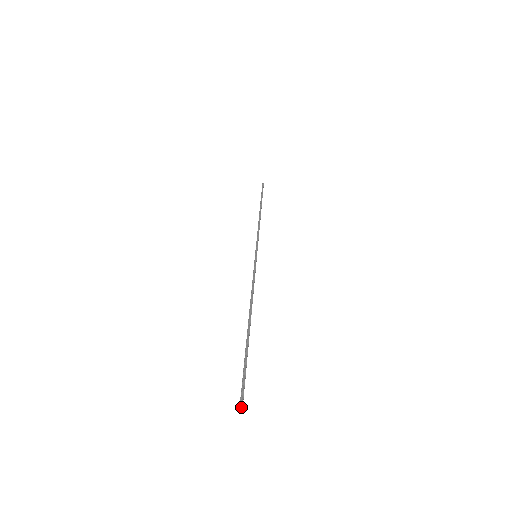
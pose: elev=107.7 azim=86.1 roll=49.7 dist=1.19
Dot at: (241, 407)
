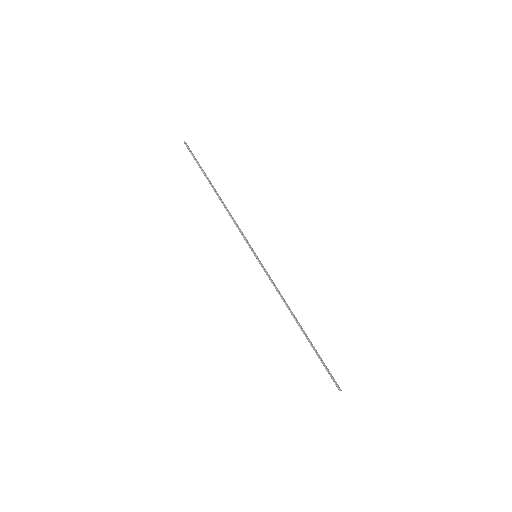
Dot at: occluded
